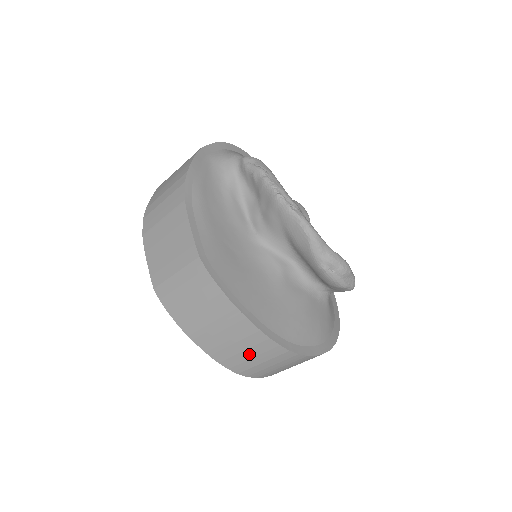
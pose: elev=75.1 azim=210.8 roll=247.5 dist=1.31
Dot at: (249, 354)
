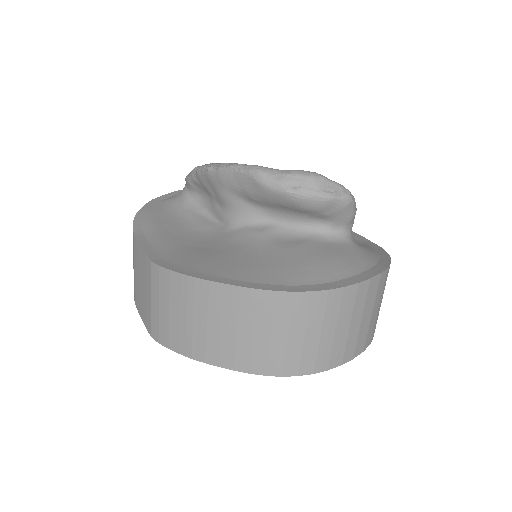
Dot at: (262, 333)
